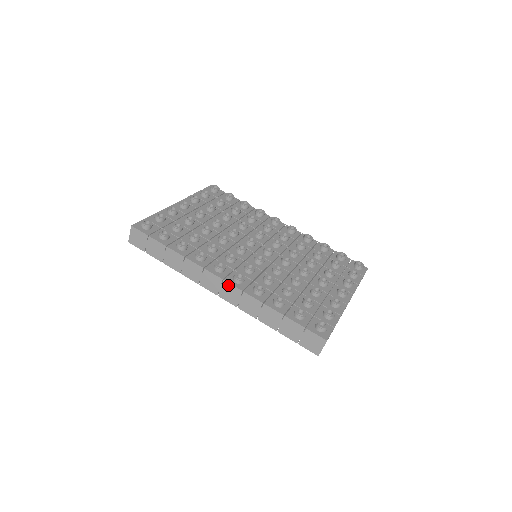
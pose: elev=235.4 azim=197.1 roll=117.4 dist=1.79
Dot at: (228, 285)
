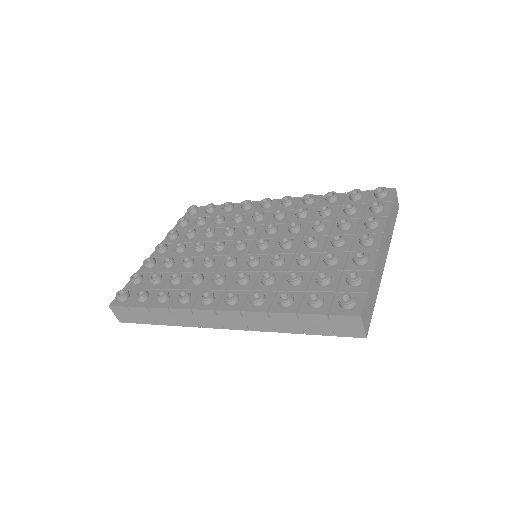
Dot at: (223, 313)
